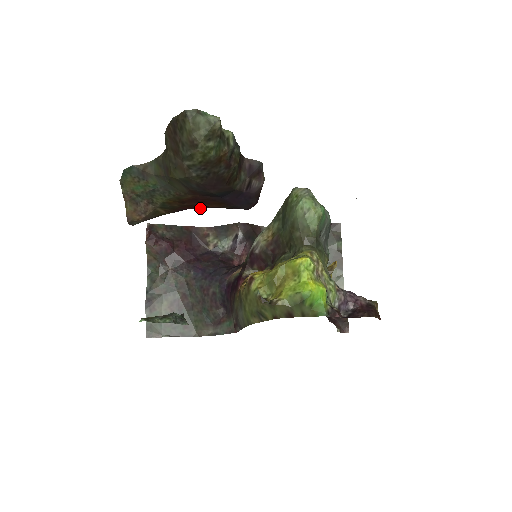
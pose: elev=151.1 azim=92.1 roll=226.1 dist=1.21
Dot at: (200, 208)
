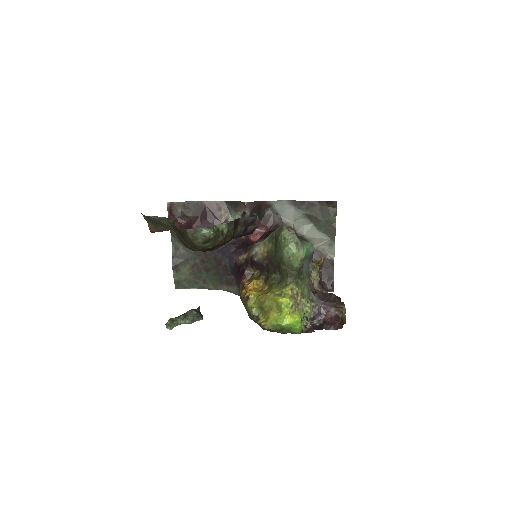
Dot at: occluded
